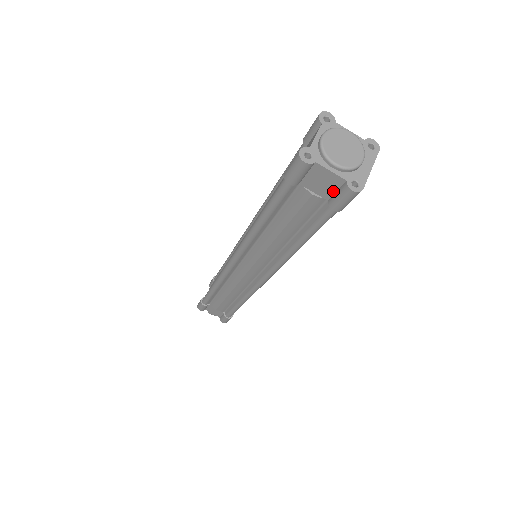
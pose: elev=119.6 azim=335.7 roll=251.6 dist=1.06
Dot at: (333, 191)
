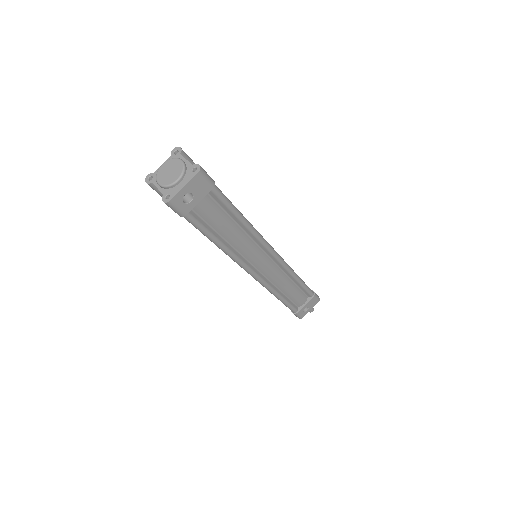
Dot at: occluded
